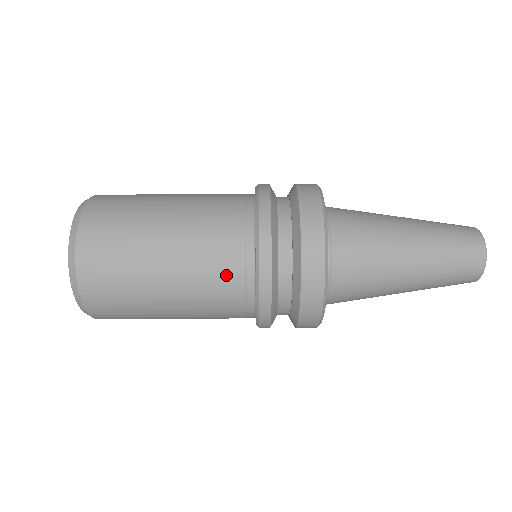
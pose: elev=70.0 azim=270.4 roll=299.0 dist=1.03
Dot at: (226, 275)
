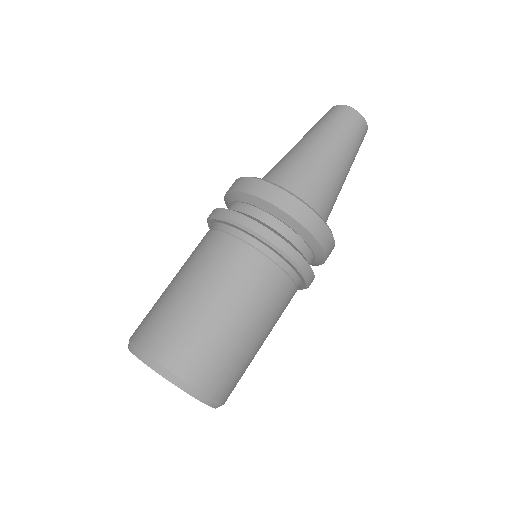
Dot at: (222, 248)
